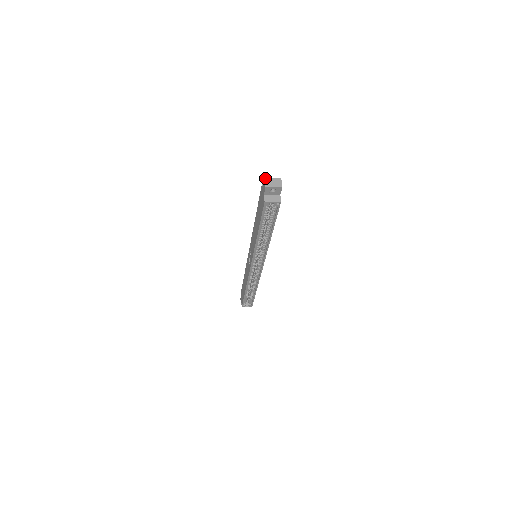
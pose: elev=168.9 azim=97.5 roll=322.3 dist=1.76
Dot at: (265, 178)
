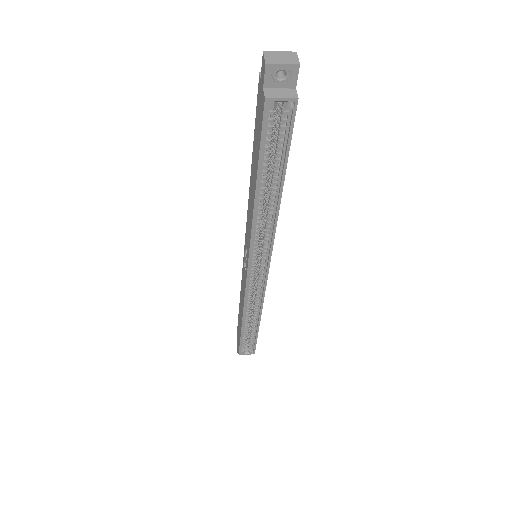
Dot at: (264, 51)
